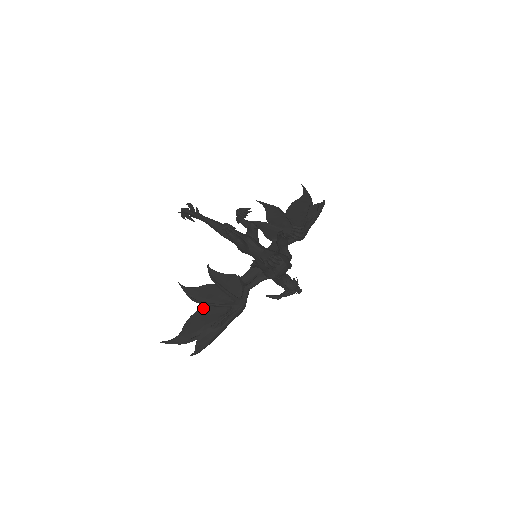
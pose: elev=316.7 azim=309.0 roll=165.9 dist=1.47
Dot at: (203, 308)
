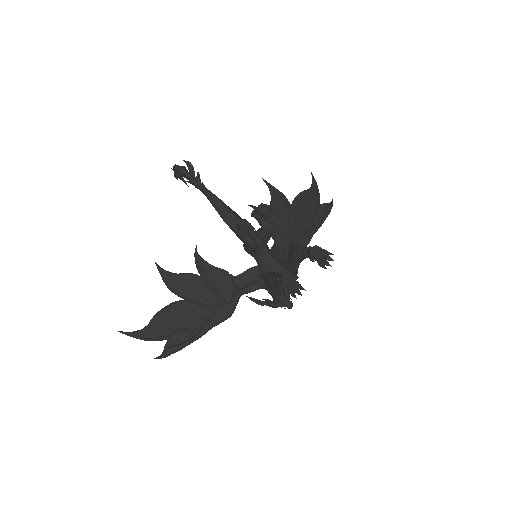
Dot at: (181, 302)
